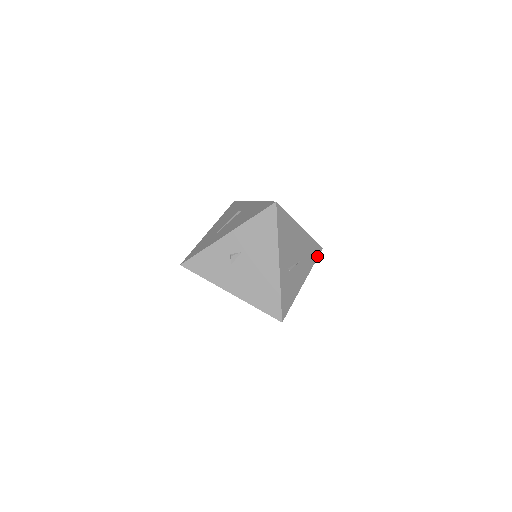
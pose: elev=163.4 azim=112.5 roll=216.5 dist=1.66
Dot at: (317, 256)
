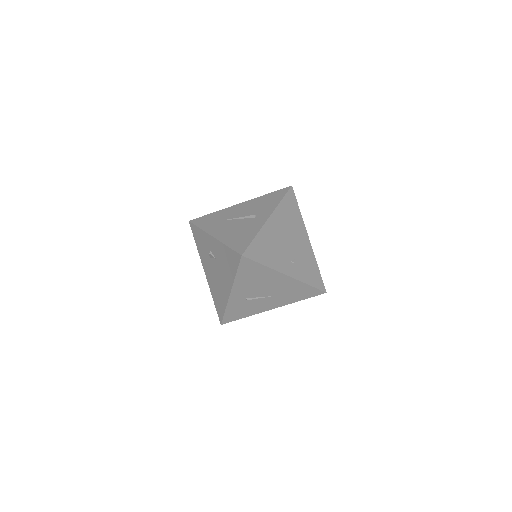
Dot at: (310, 296)
